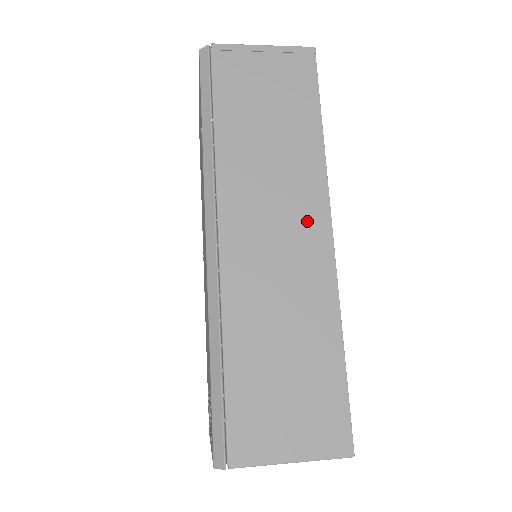
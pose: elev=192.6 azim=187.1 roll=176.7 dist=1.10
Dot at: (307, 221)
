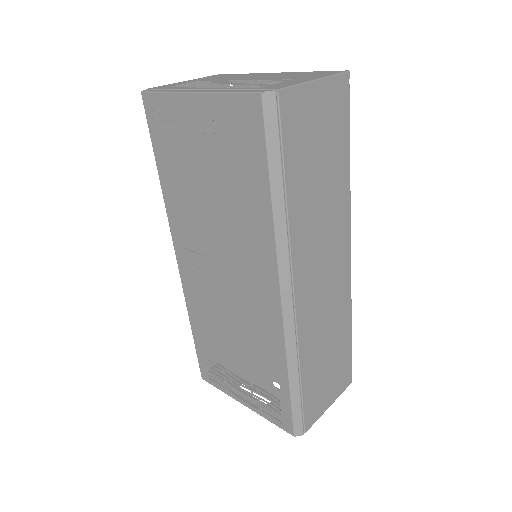
Dot at: (340, 254)
